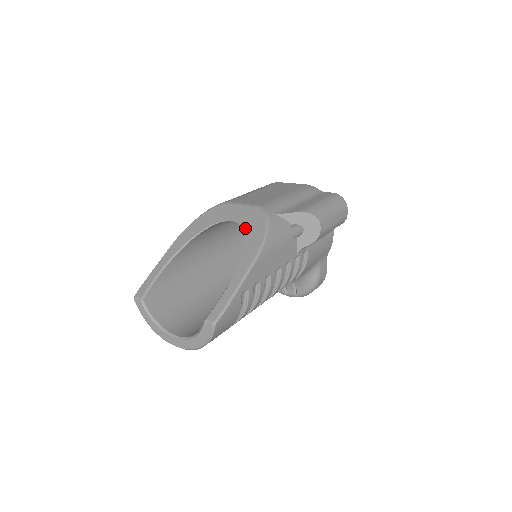
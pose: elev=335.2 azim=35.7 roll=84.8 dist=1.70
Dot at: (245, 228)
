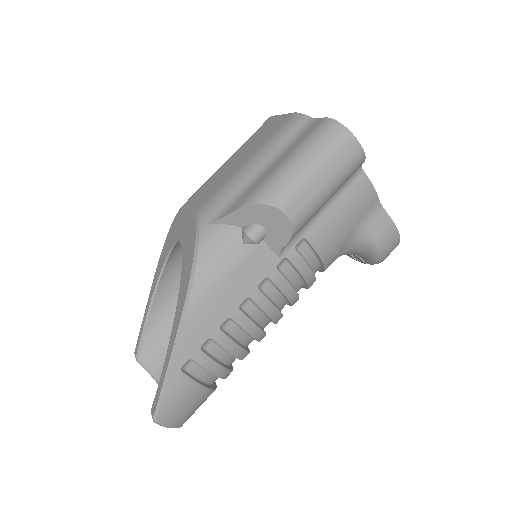
Dot at: (183, 258)
